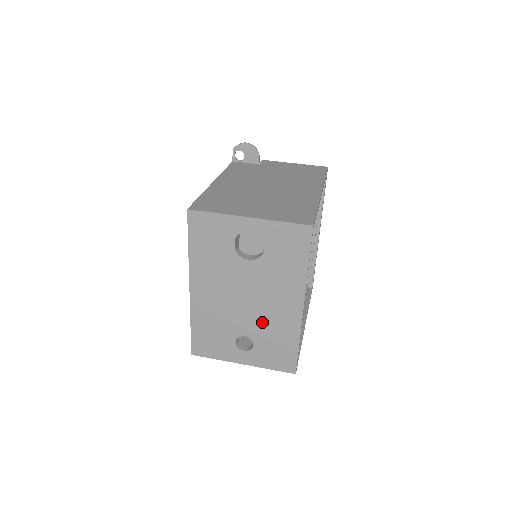
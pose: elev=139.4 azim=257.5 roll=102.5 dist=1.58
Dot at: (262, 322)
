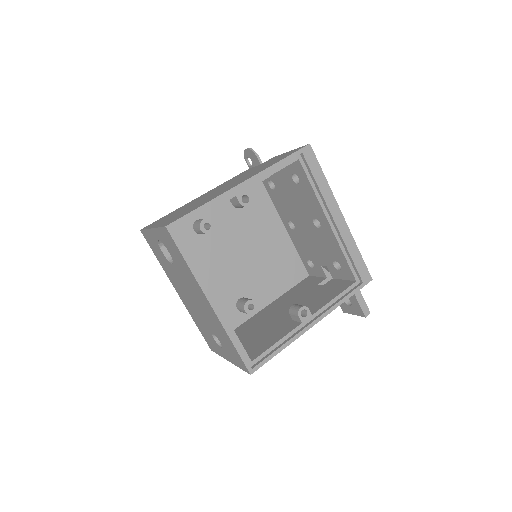
Dot at: (209, 320)
